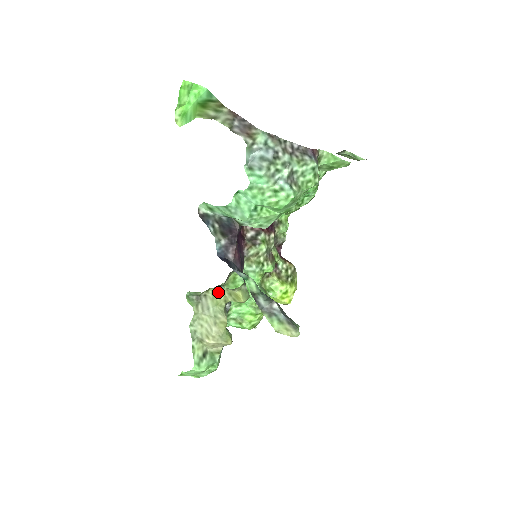
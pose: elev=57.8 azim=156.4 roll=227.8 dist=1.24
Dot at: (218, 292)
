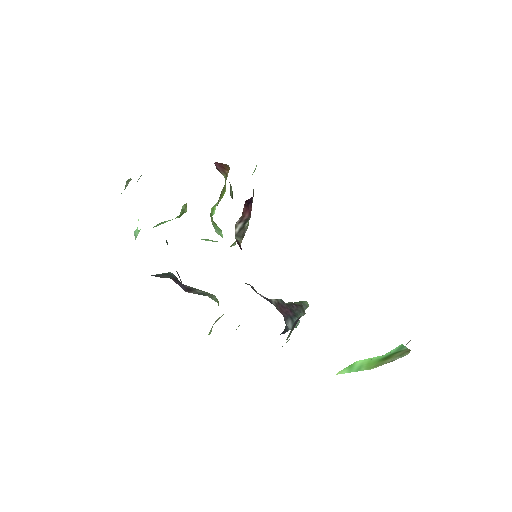
Dot at: occluded
